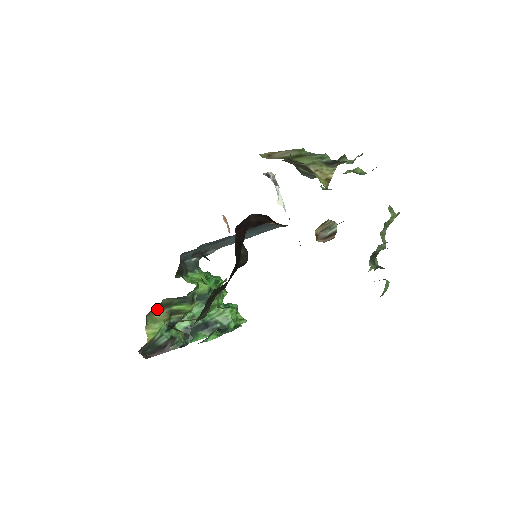
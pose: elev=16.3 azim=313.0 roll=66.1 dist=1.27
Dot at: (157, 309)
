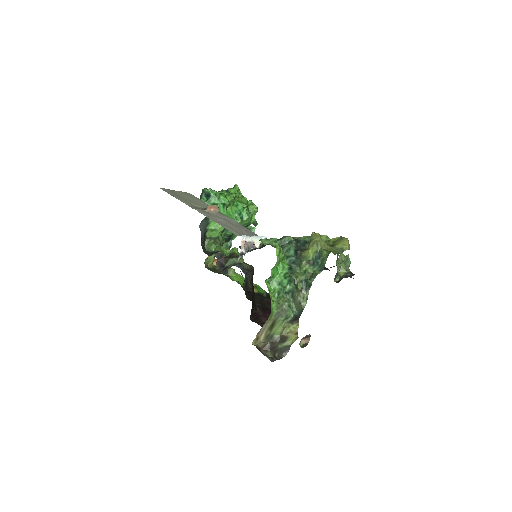
Dot at: occluded
